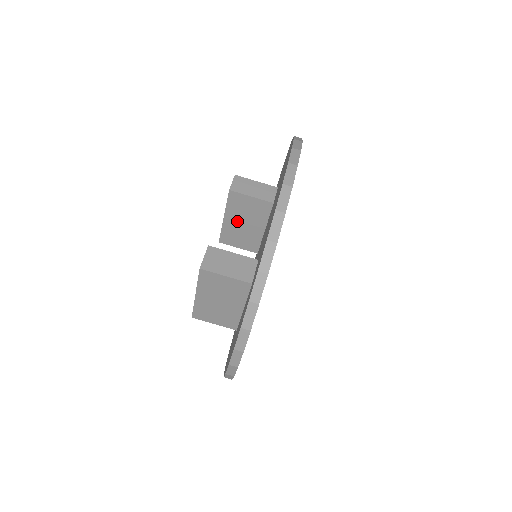
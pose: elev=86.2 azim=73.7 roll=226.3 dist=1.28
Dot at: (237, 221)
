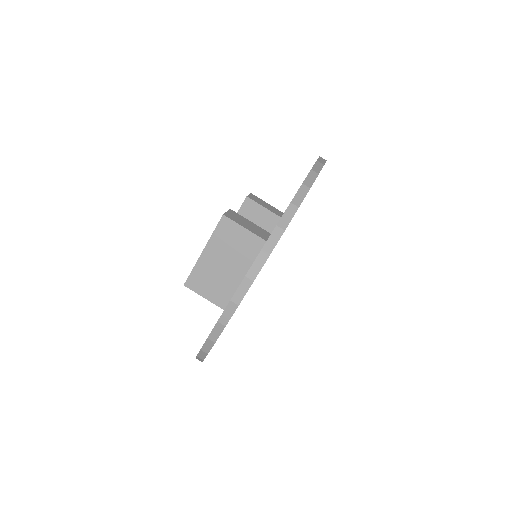
Dot at: occluded
